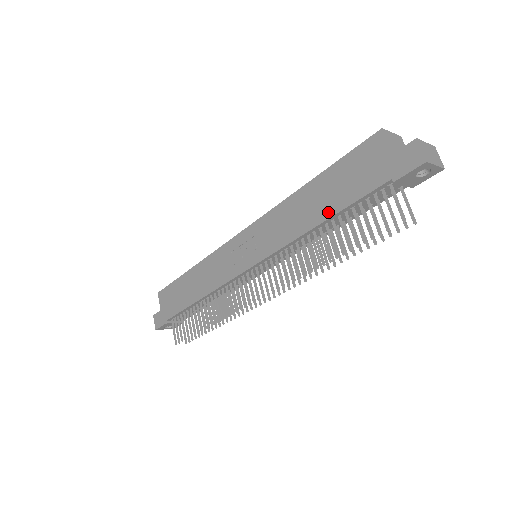
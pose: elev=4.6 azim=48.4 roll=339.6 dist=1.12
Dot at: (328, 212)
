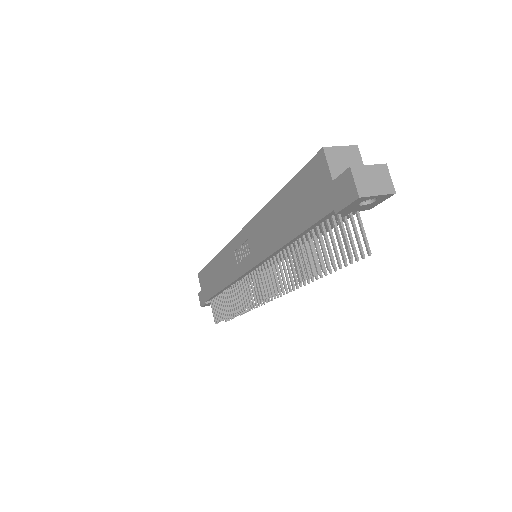
Dot at: (291, 232)
